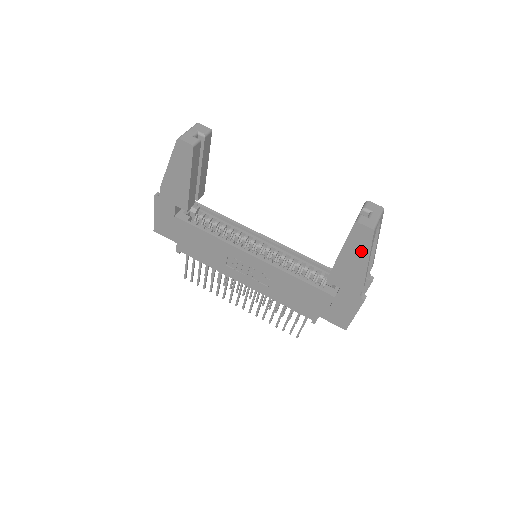
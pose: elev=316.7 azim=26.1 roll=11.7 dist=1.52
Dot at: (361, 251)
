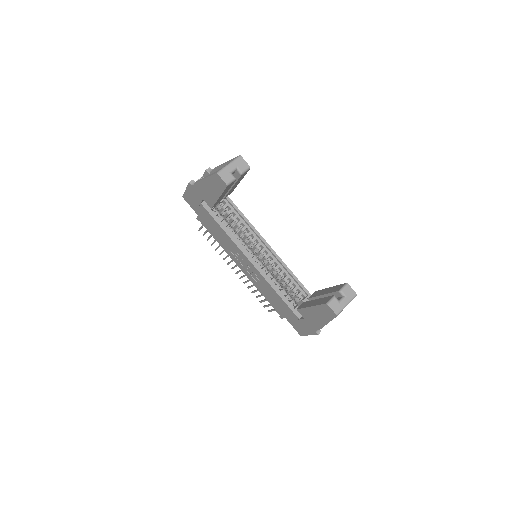
Dot at: (325, 317)
